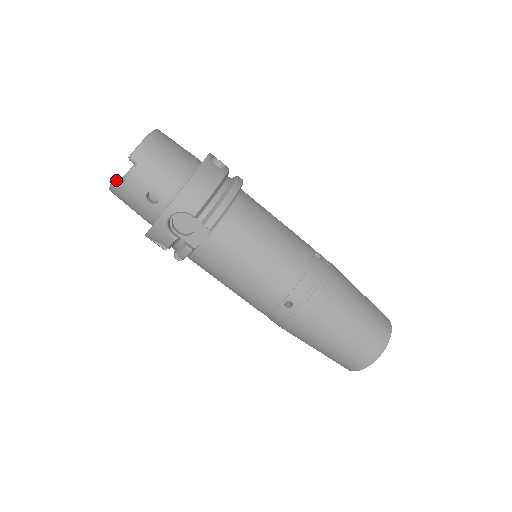
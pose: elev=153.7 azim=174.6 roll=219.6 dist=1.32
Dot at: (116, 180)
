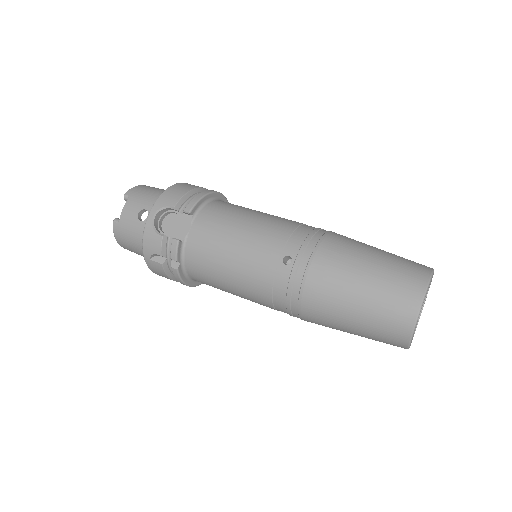
Dot at: (116, 219)
